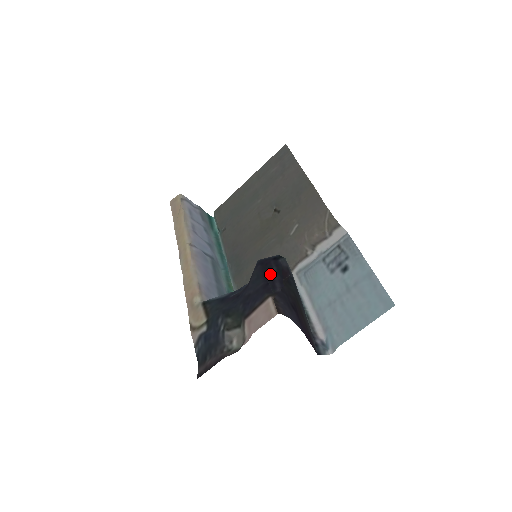
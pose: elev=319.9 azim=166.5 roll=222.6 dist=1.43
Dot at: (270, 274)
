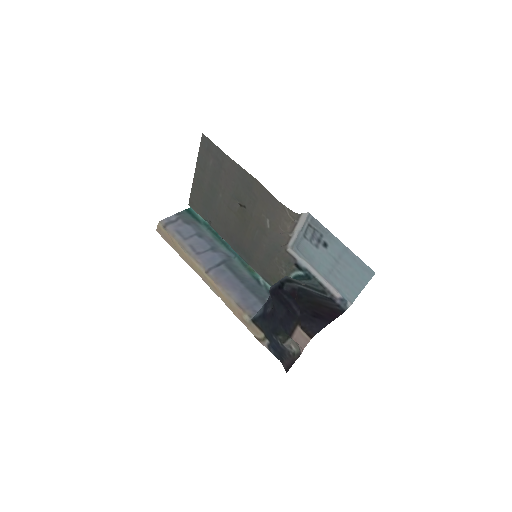
Dot at: (285, 301)
